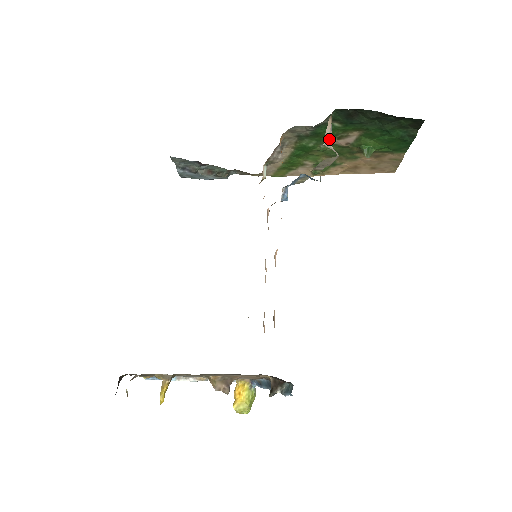
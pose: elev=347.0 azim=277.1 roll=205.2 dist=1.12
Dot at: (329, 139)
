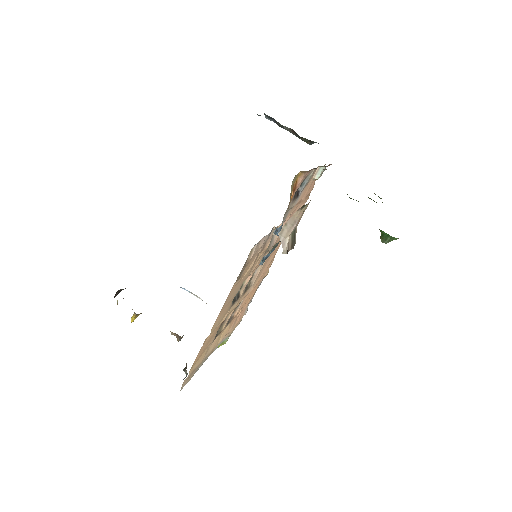
Dot at: (289, 230)
